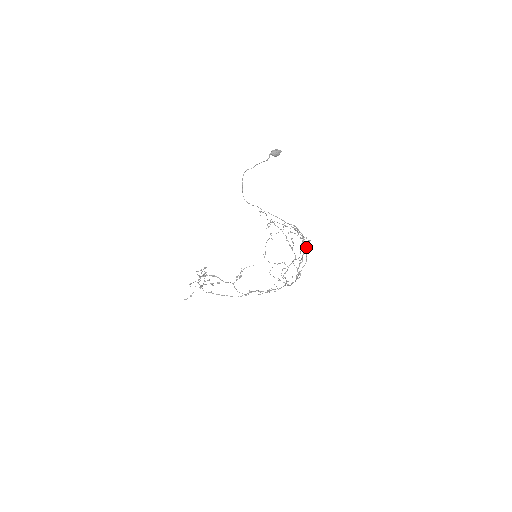
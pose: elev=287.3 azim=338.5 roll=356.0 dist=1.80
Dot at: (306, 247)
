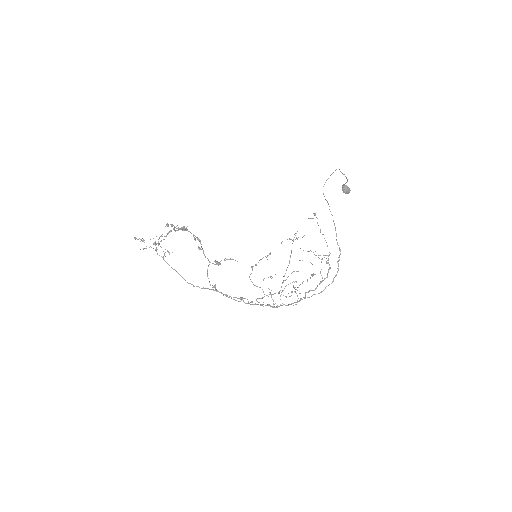
Dot at: occluded
